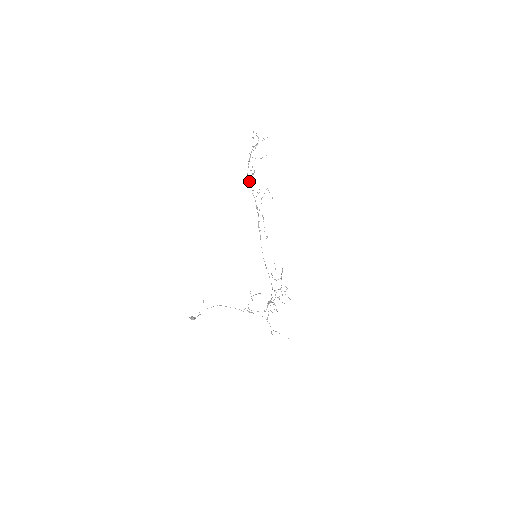
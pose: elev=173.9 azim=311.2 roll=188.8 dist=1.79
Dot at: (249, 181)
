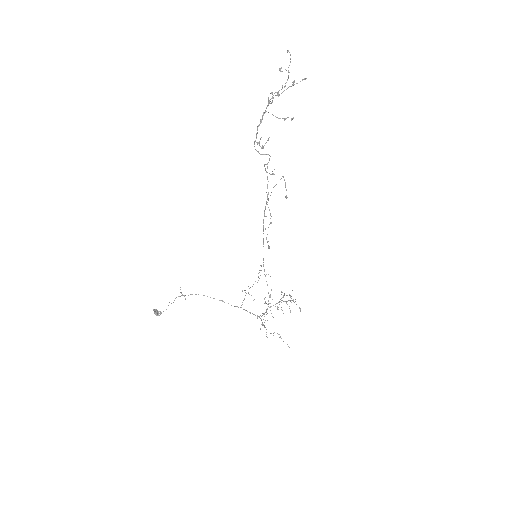
Dot at: (258, 151)
